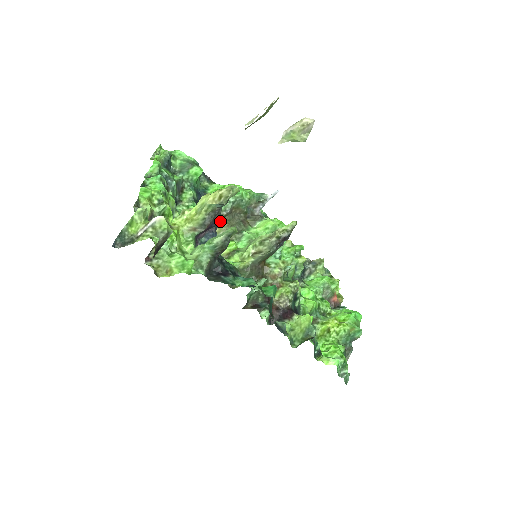
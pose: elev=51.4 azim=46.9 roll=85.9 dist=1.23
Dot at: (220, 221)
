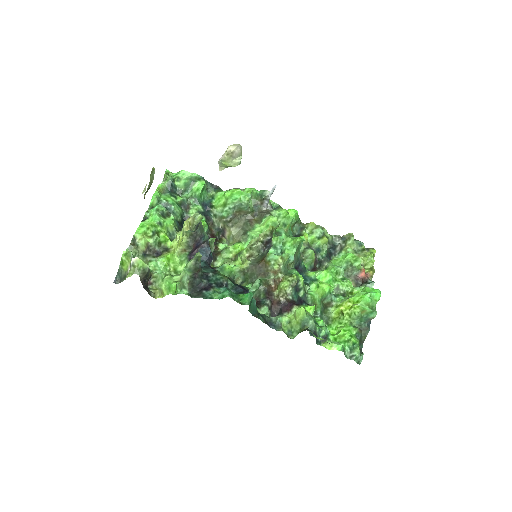
Dot at: (208, 237)
